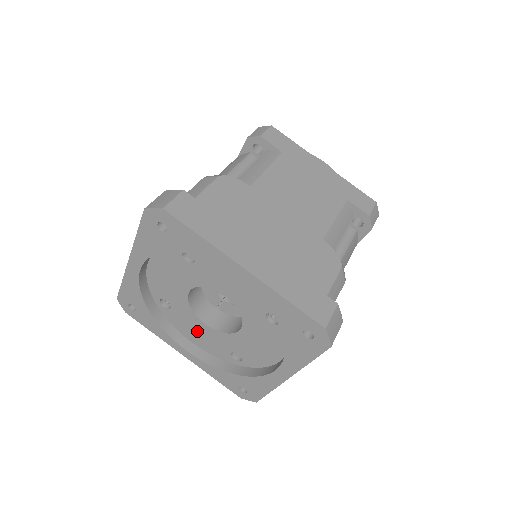
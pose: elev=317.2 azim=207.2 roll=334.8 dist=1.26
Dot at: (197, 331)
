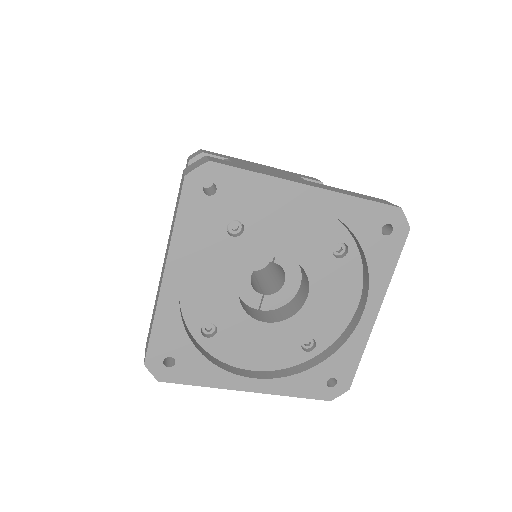
Dot at: (255, 344)
